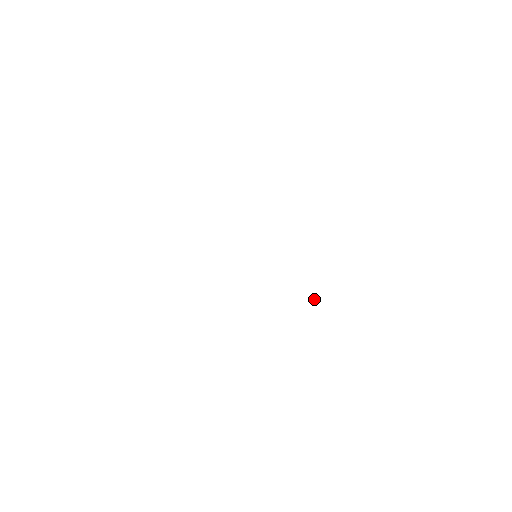
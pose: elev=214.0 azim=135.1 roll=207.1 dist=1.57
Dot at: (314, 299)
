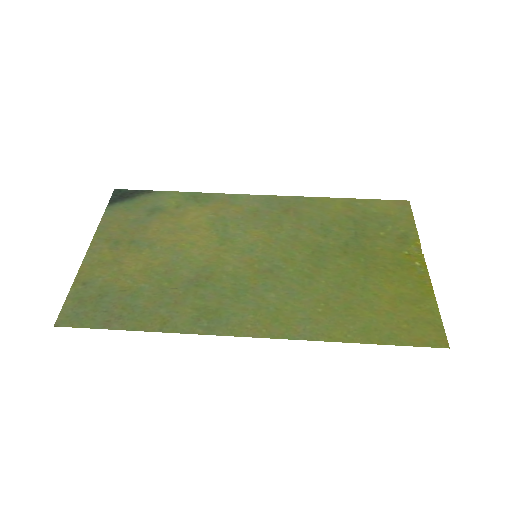
Dot at: (417, 242)
